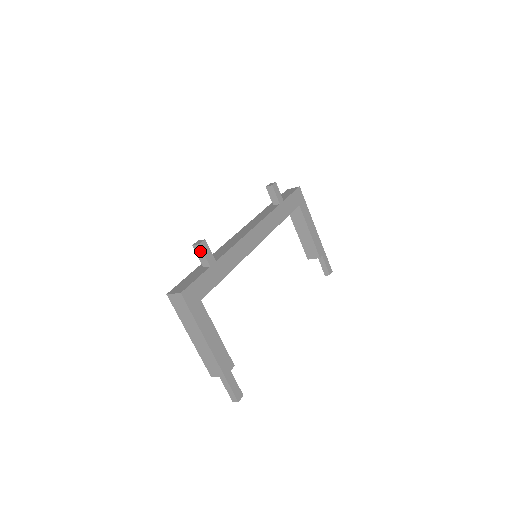
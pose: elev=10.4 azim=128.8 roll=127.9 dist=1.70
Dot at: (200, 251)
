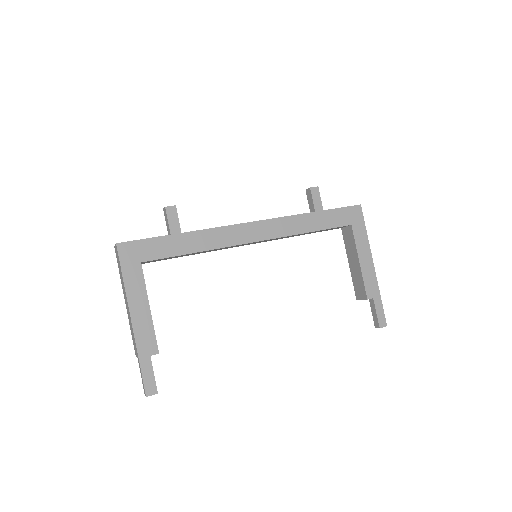
Dot at: (166, 216)
